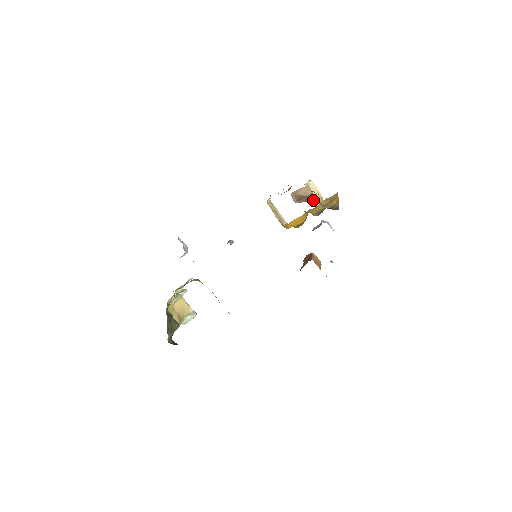
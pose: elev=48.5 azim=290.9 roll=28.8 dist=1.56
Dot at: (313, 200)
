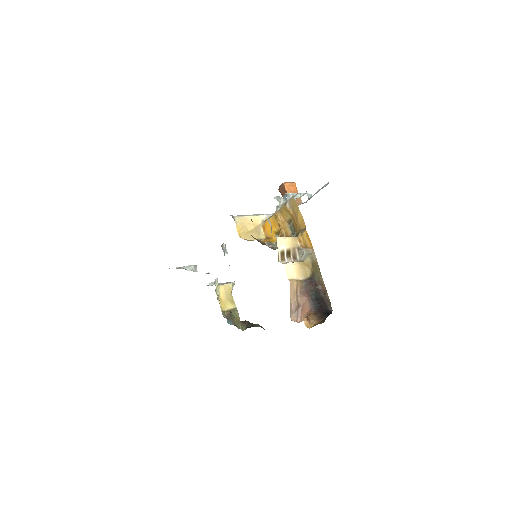
Dot at: (306, 305)
